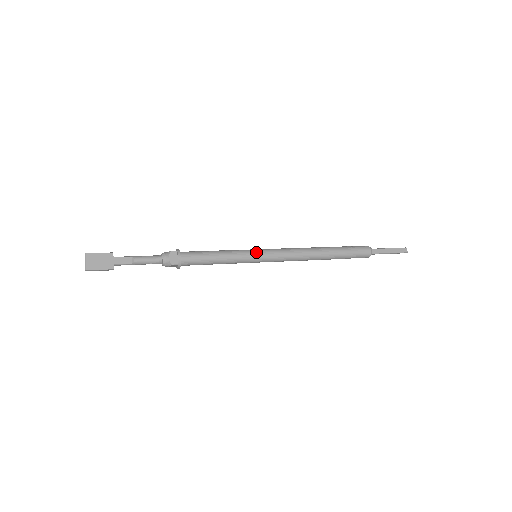
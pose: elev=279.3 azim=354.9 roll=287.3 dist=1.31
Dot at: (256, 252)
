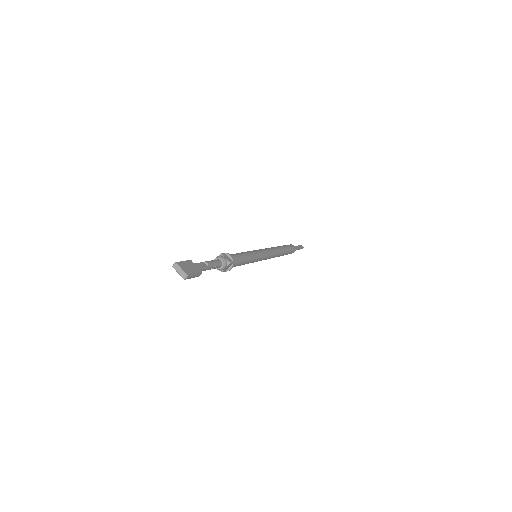
Dot at: (257, 250)
